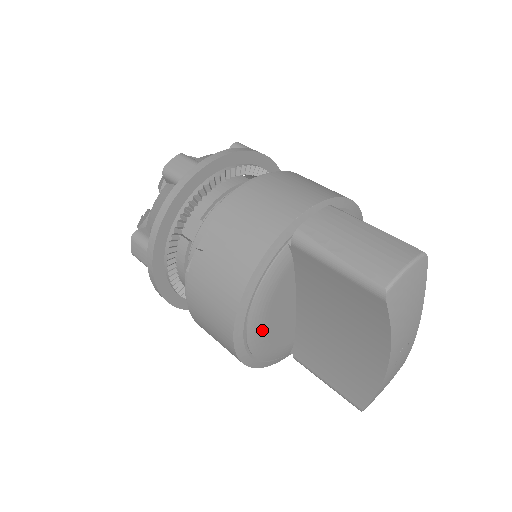
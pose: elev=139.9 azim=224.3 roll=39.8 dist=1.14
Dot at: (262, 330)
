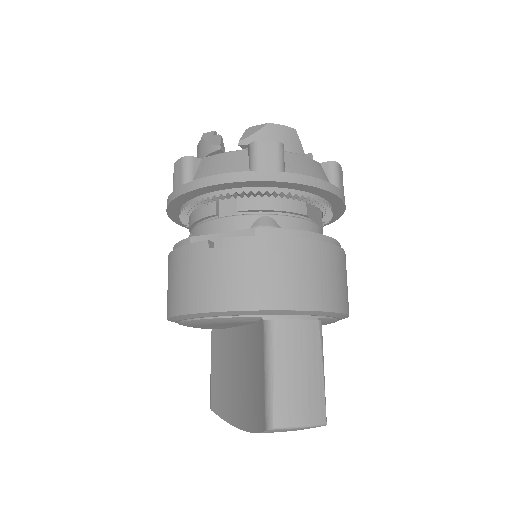
Dot at: (197, 325)
